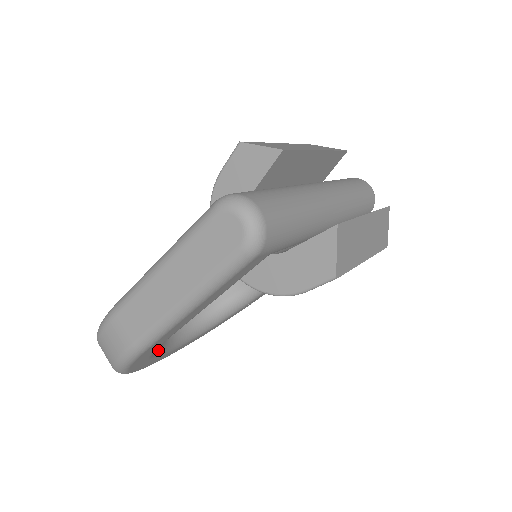
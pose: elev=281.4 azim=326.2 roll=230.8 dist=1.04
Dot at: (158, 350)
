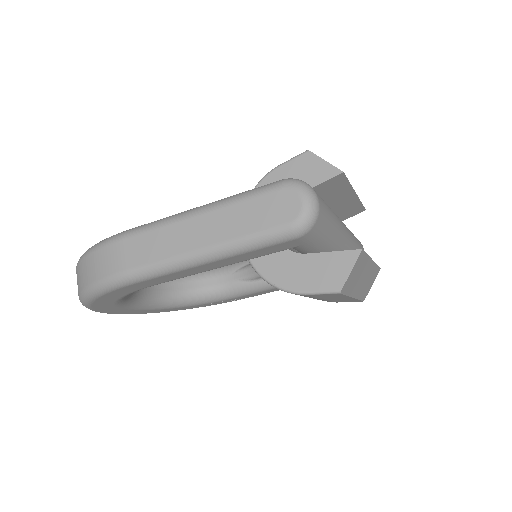
Dot at: (125, 297)
